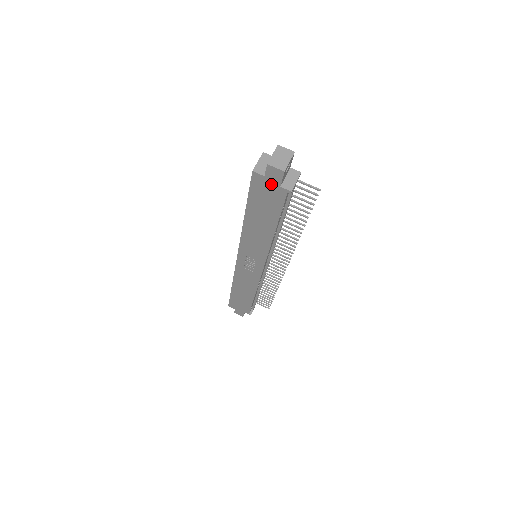
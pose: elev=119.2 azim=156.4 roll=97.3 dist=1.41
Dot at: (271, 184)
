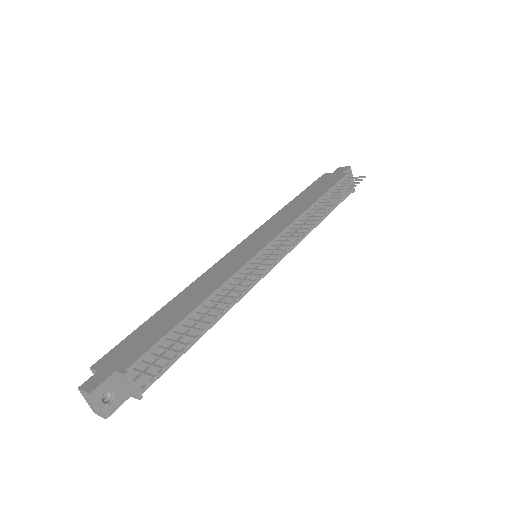
Dot at: occluded
